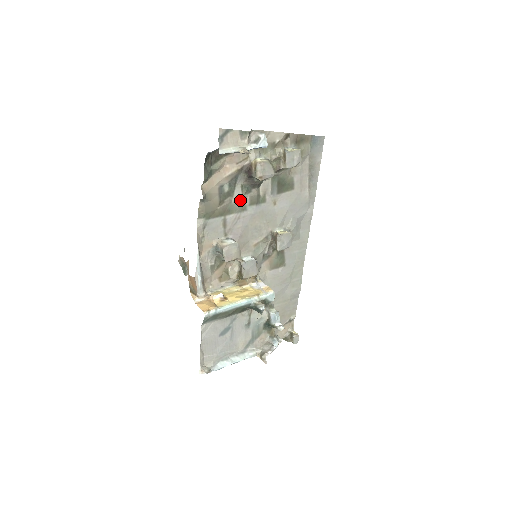
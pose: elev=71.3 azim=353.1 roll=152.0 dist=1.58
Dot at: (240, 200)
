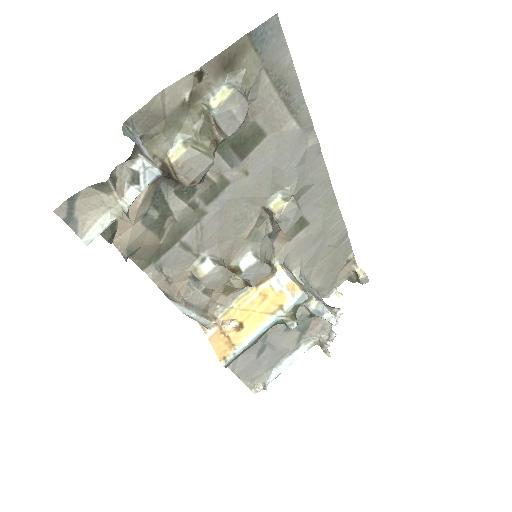
Dot at: (187, 209)
